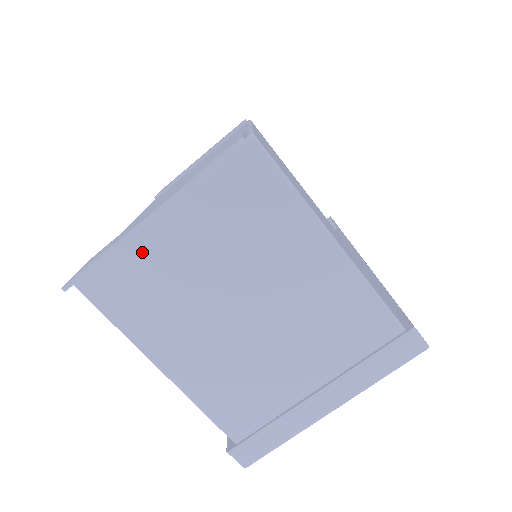
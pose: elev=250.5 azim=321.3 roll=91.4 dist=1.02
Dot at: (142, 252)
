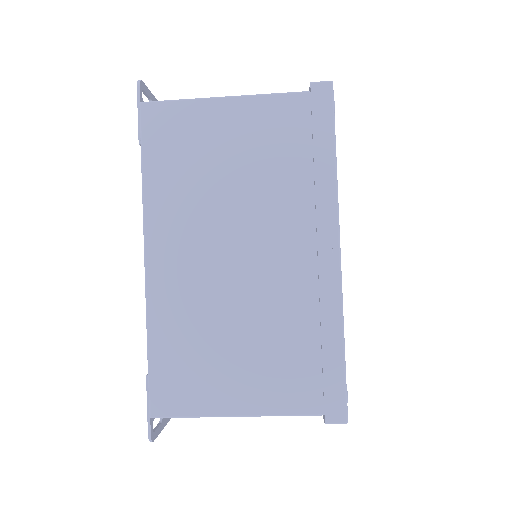
Dot at: occluded
